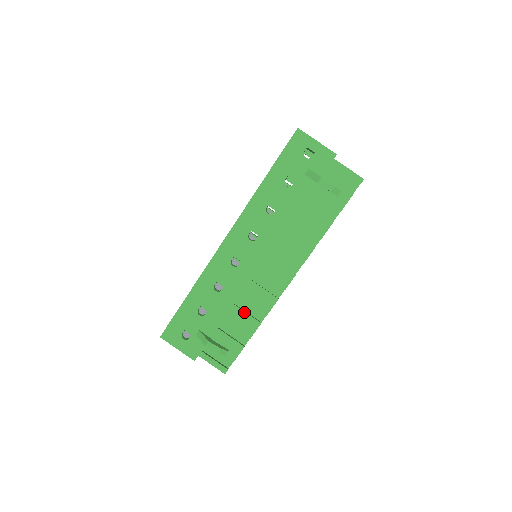
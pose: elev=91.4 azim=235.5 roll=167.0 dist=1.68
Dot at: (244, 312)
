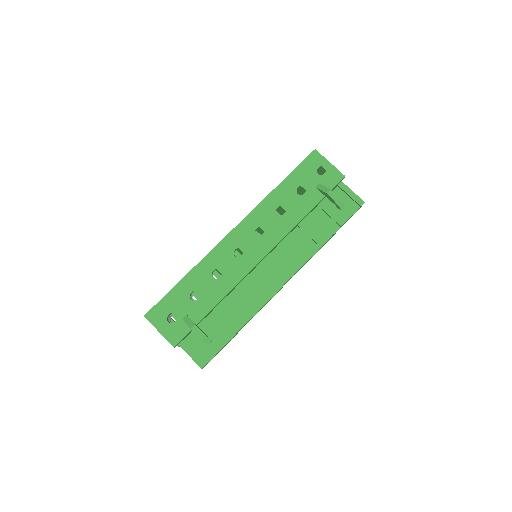
Dot at: (235, 305)
